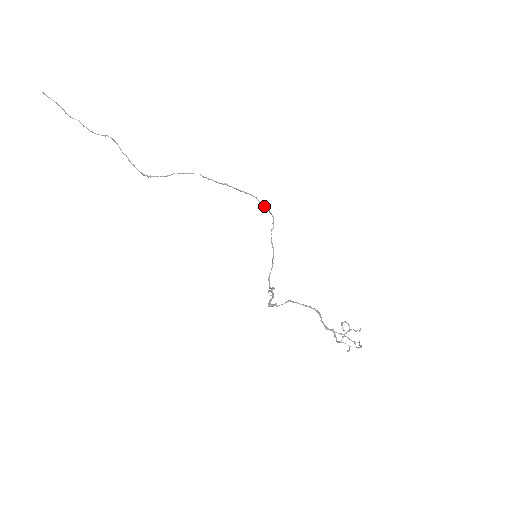
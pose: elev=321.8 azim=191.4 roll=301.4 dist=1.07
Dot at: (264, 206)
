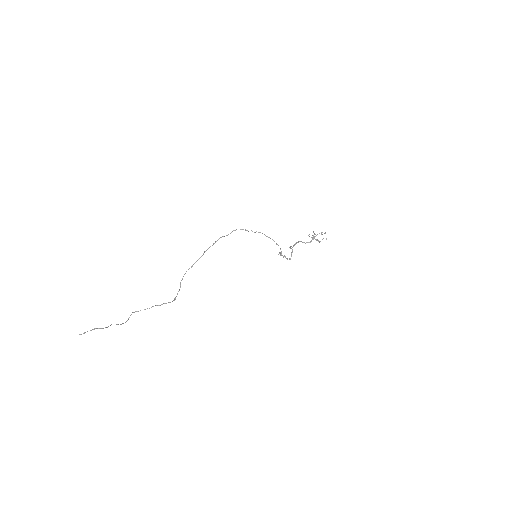
Dot at: occluded
